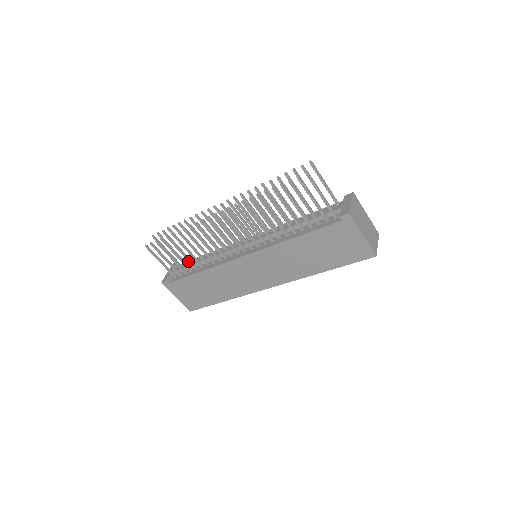
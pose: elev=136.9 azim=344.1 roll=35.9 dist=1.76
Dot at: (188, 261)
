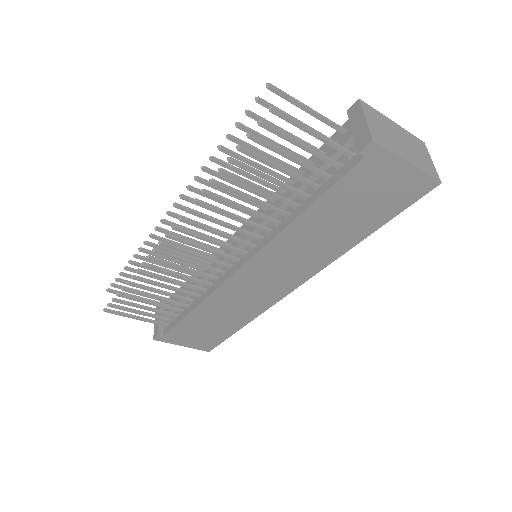
Dot at: (170, 303)
